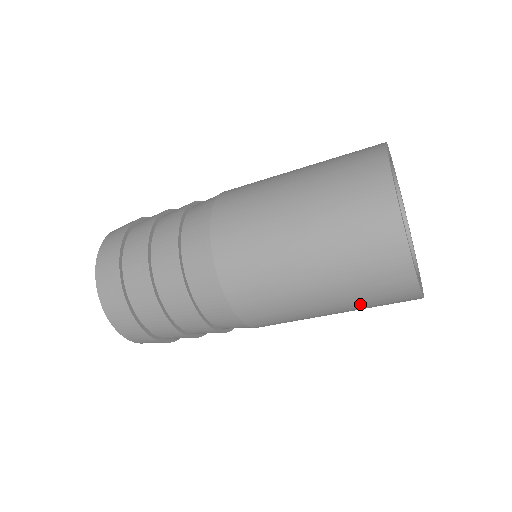
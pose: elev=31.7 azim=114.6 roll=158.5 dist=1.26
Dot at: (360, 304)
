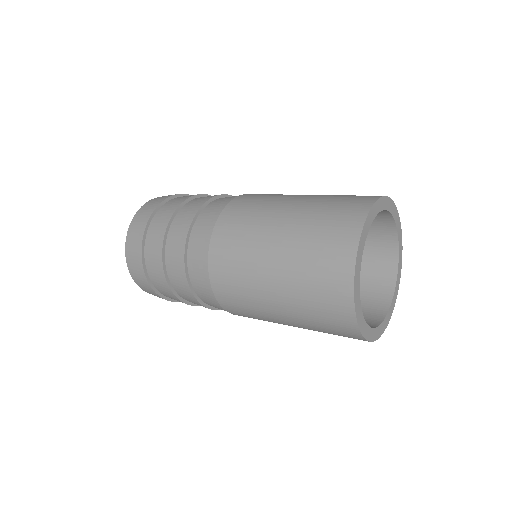
Dot at: occluded
